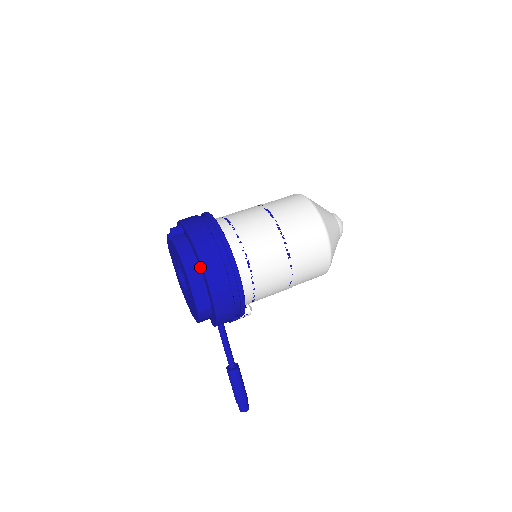
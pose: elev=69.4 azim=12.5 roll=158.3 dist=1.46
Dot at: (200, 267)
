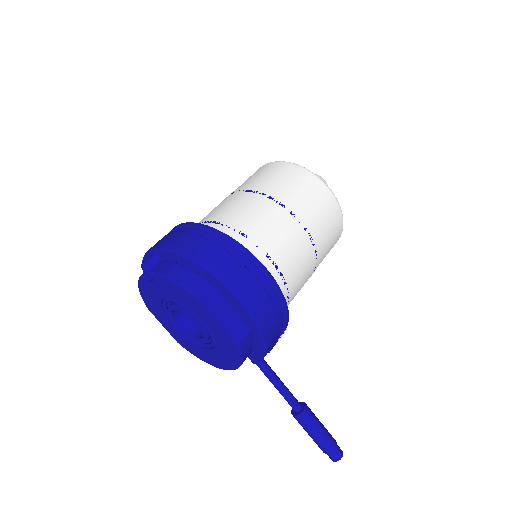
Dot at: (211, 283)
